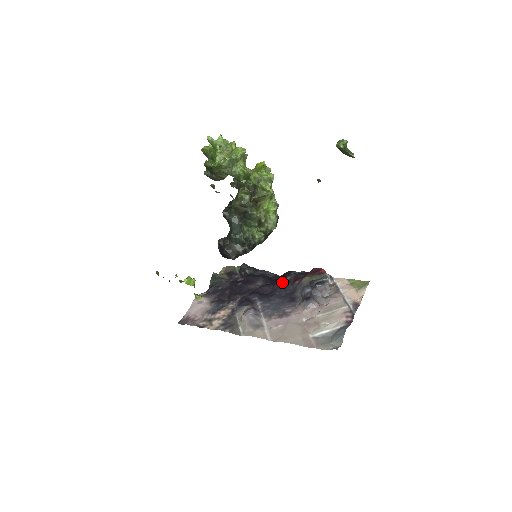
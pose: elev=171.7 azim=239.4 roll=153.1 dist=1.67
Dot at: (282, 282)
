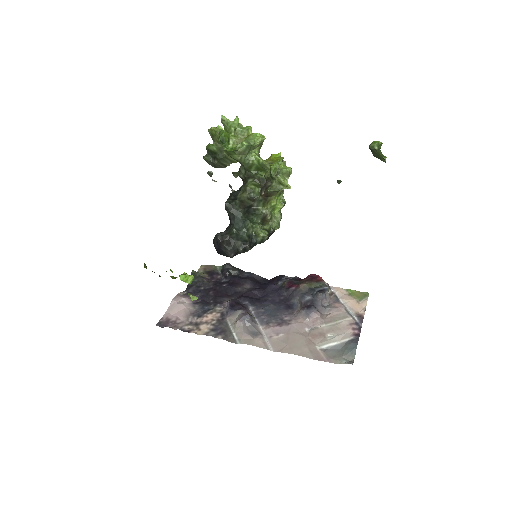
Dot at: (273, 287)
